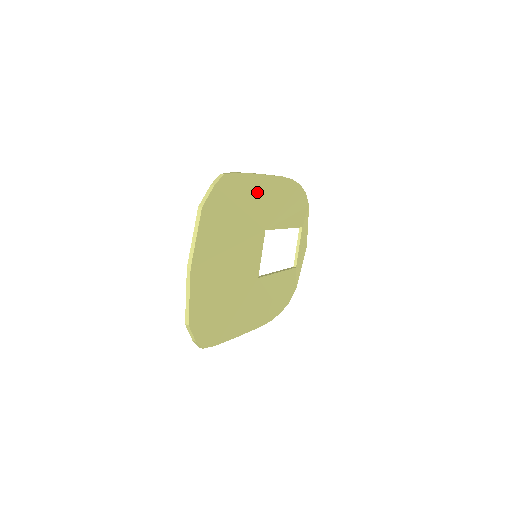
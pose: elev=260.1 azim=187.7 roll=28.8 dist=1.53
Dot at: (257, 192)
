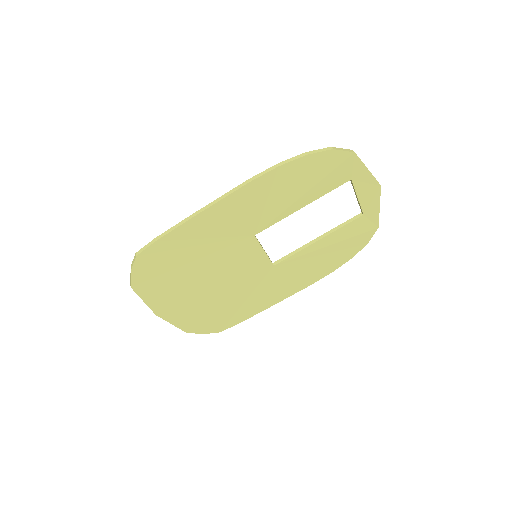
Dot at: (207, 226)
